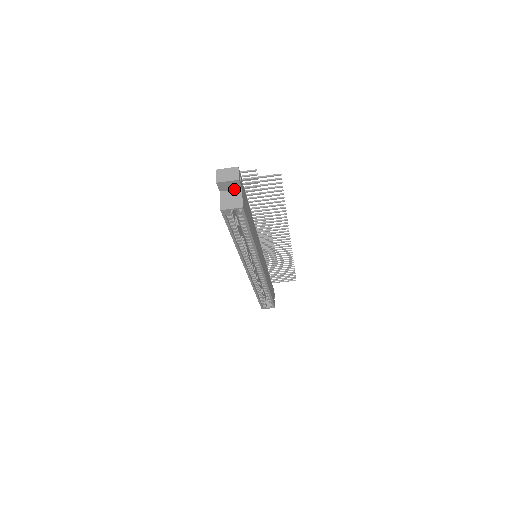
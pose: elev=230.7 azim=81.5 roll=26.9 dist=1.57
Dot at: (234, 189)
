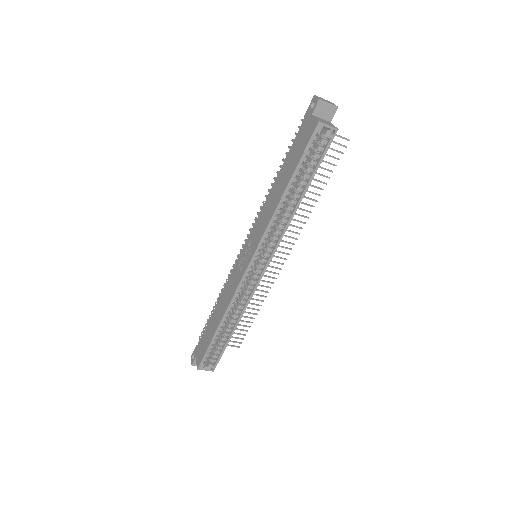
Dot at: (324, 119)
